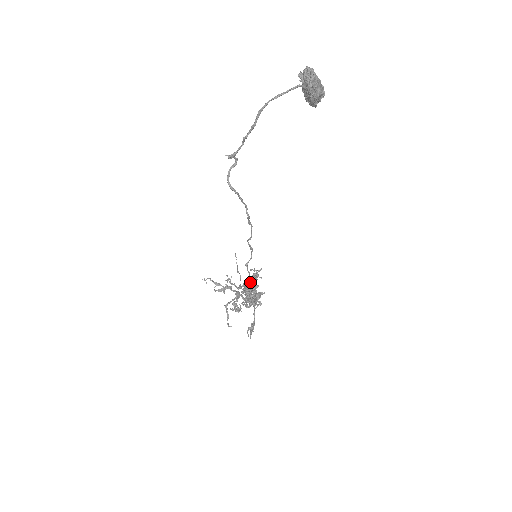
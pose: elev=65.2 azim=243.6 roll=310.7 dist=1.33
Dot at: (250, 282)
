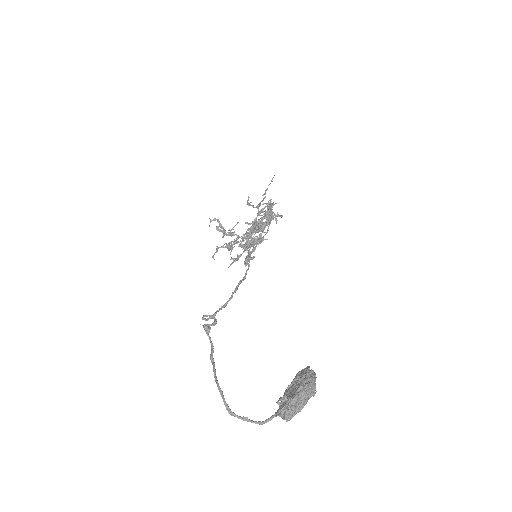
Dot at: (261, 225)
